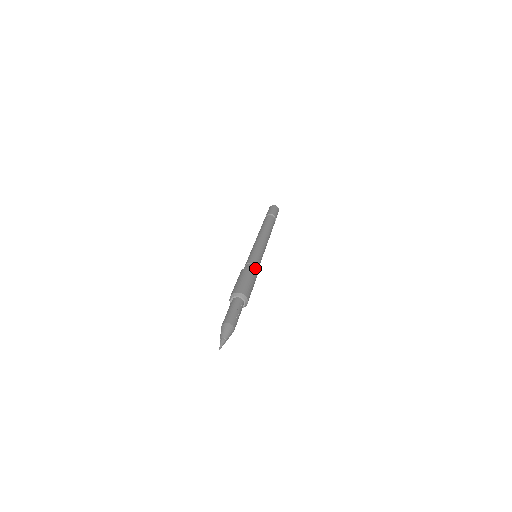
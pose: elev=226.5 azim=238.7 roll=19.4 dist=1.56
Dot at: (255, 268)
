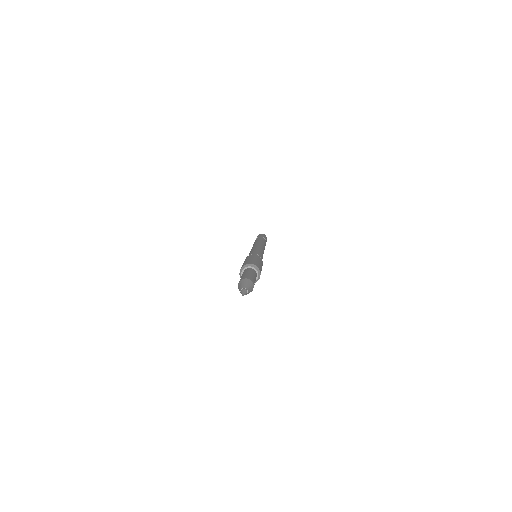
Dot at: occluded
